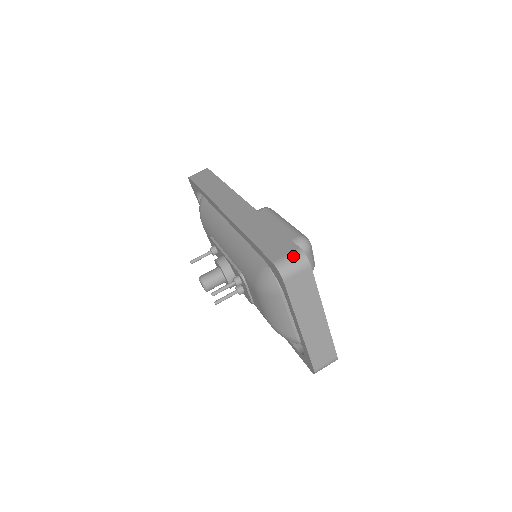
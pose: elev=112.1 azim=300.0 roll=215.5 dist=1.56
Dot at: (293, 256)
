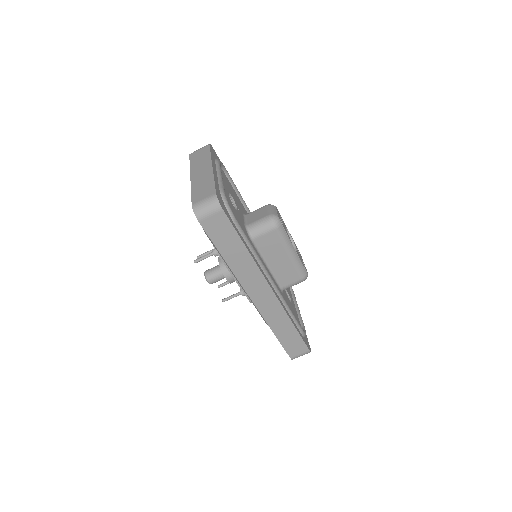
Dot at: occluded
